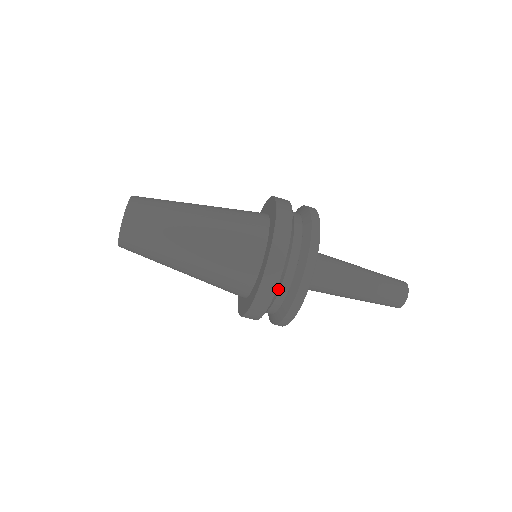
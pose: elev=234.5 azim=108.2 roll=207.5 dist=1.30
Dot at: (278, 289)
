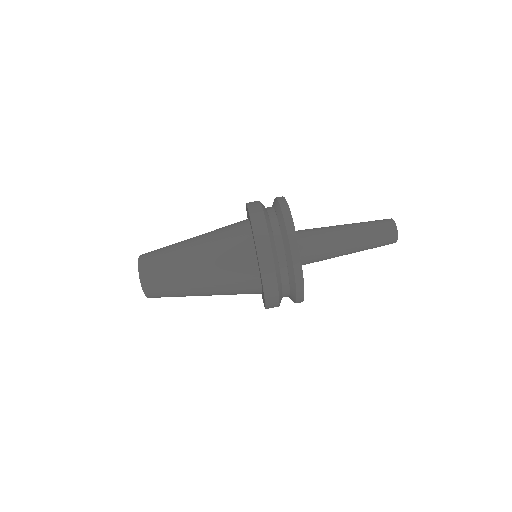
Dot at: (278, 273)
